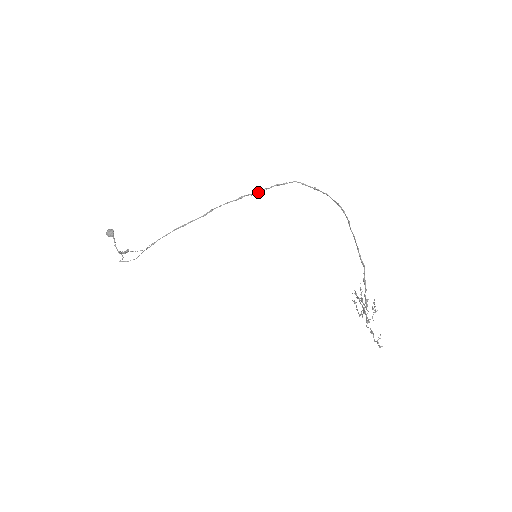
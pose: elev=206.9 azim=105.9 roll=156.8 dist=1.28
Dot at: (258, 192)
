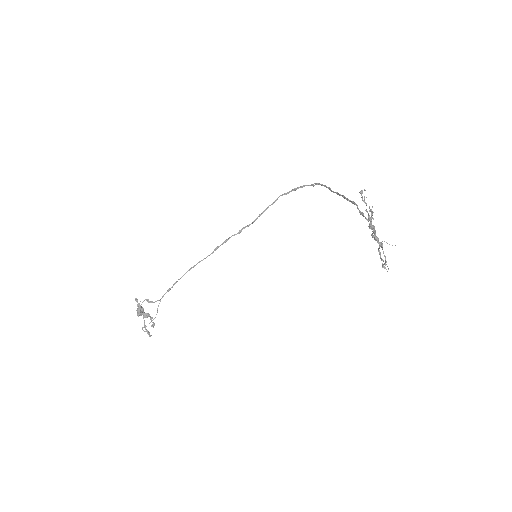
Dot at: (254, 221)
